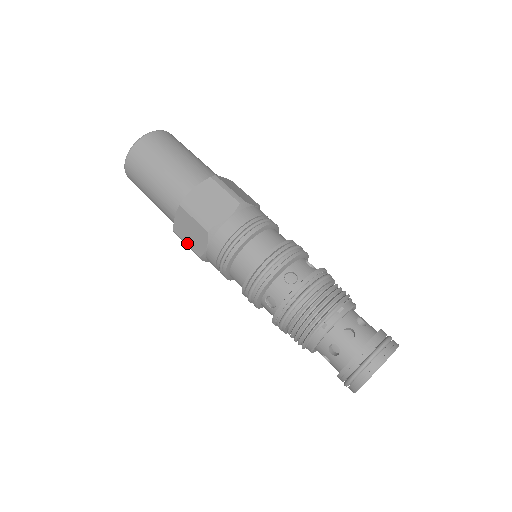
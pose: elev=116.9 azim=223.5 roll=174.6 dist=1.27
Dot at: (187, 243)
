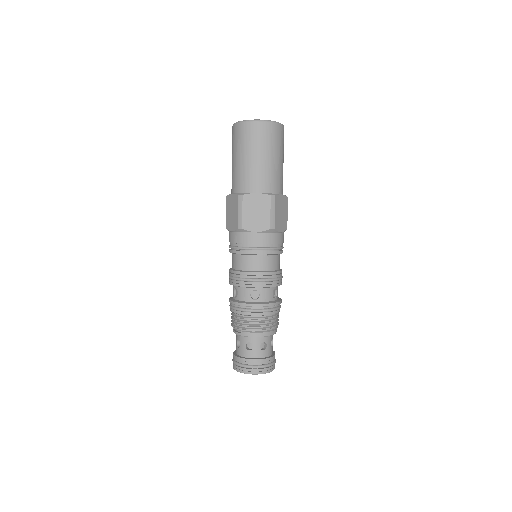
Dot at: occluded
